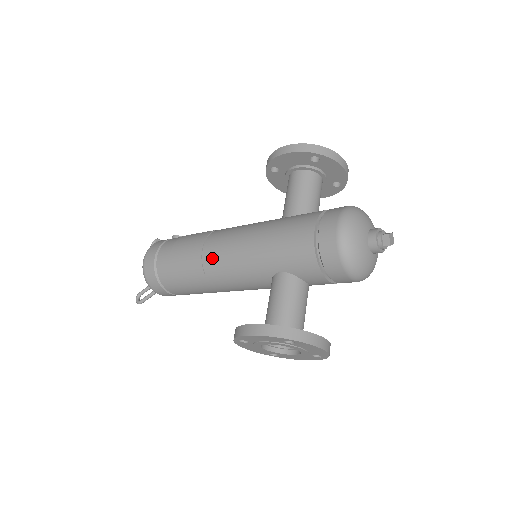
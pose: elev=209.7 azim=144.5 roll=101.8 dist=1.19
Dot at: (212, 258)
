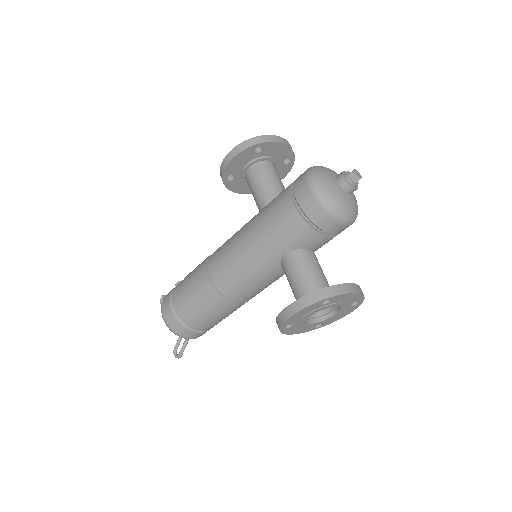
Dot at: (221, 278)
